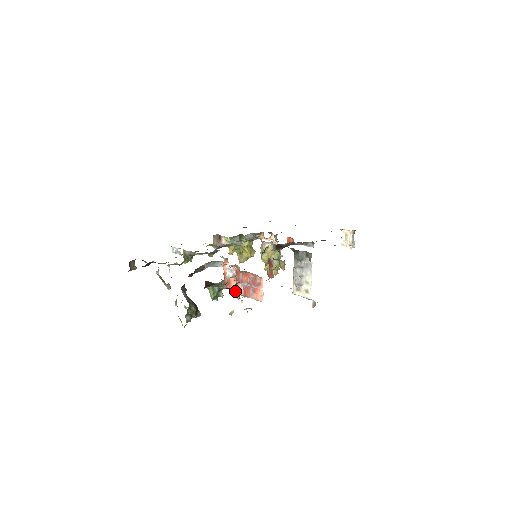
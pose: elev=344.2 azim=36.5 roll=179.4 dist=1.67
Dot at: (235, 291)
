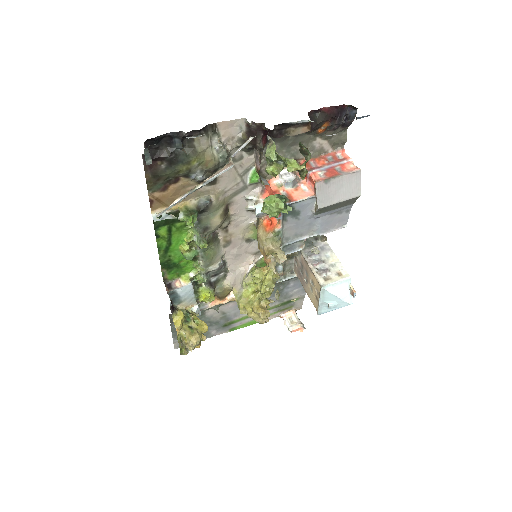
Dot at: (275, 253)
